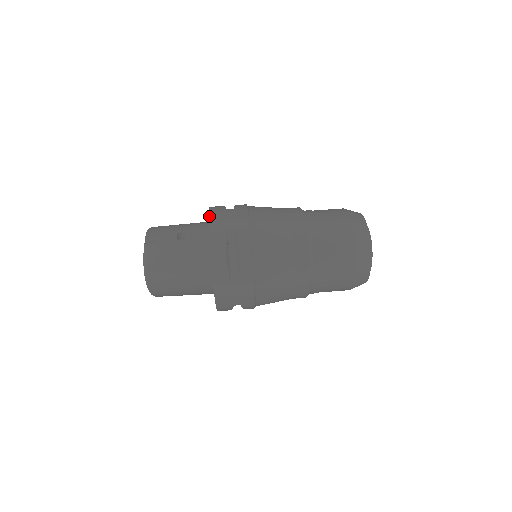
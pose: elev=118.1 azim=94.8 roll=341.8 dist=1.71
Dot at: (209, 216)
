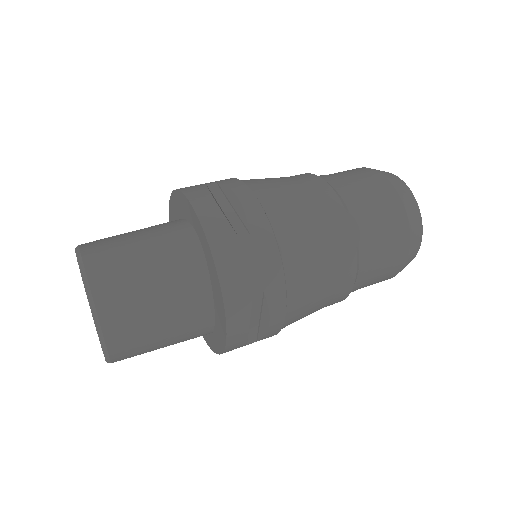
Dot at: (172, 191)
